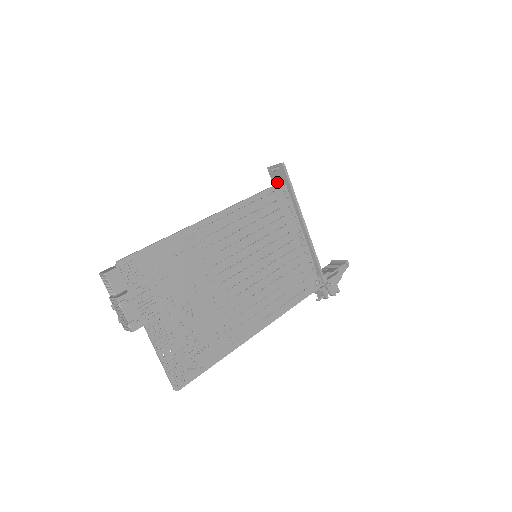
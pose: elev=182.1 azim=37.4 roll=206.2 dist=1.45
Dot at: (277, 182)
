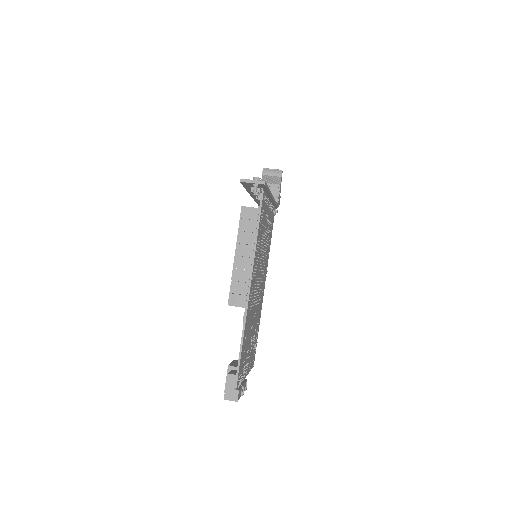
Dot at: occluded
